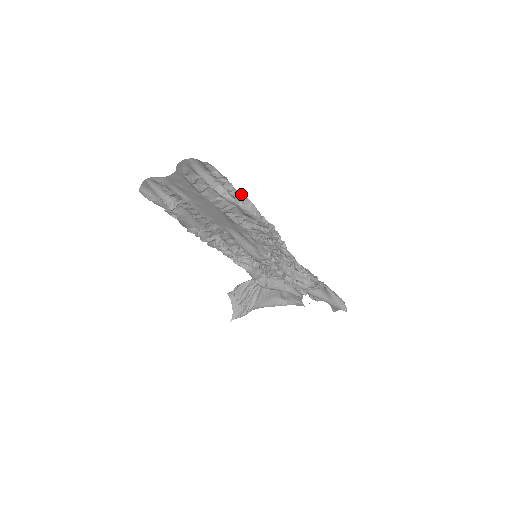
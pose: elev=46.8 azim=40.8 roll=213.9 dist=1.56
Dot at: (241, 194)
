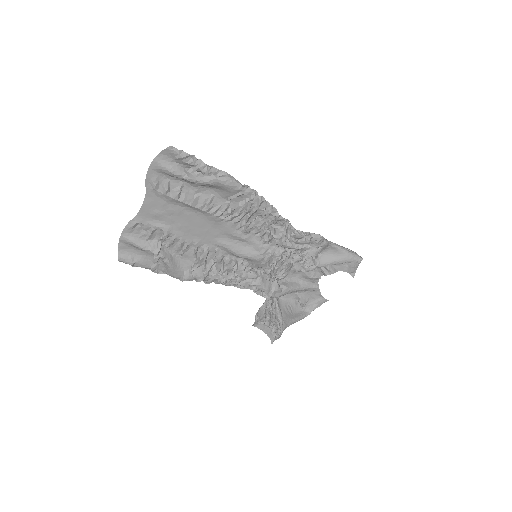
Dot at: (213, 168)
